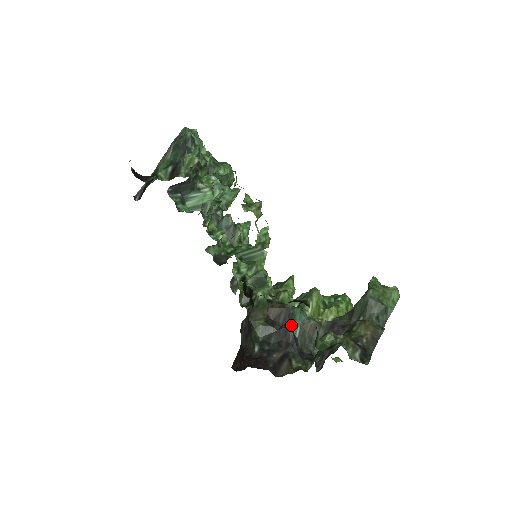
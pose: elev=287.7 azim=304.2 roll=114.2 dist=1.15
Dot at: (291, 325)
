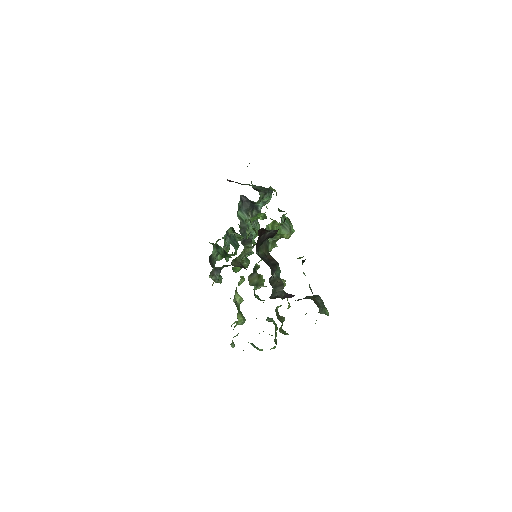
Dot at: occluded
